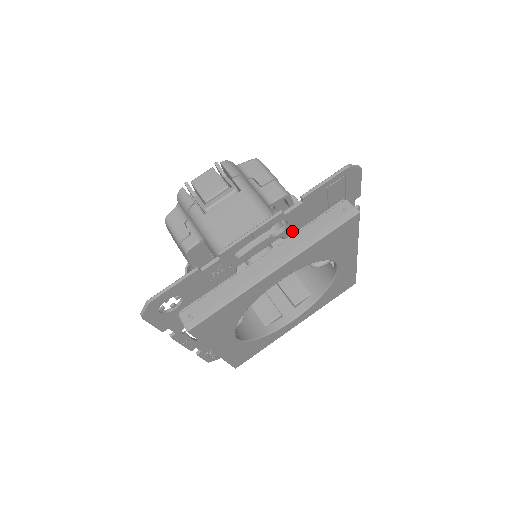
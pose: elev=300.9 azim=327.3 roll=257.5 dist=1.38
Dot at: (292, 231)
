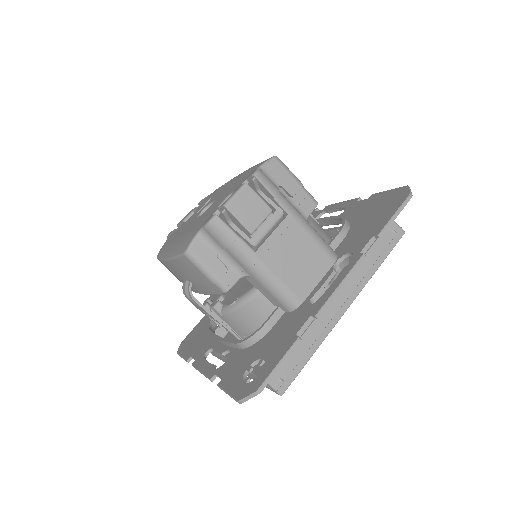
Dot at: occluded
